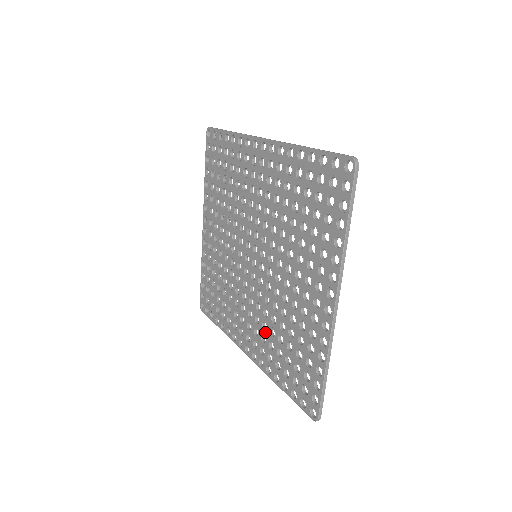
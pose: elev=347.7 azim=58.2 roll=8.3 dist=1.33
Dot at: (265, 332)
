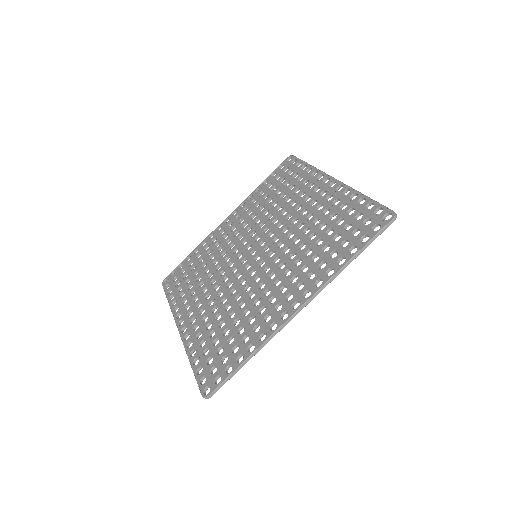
Dot at: (302, 263)
